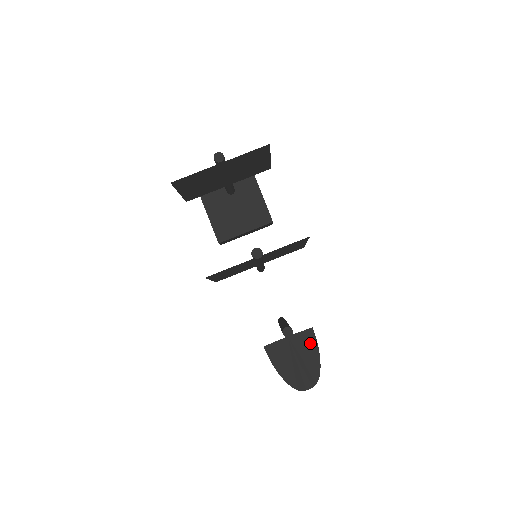
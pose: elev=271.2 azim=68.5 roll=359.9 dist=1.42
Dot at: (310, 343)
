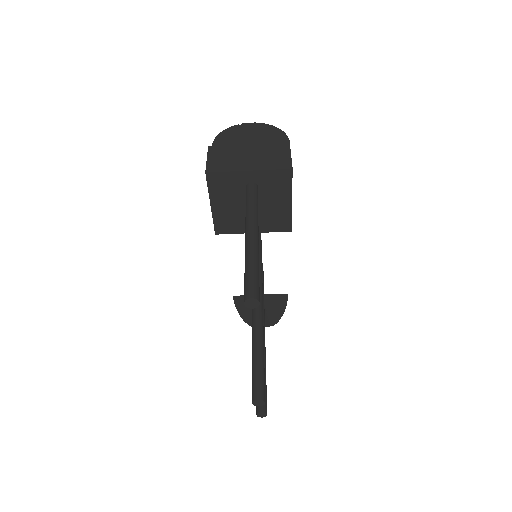
Dot at: (280, 303)
